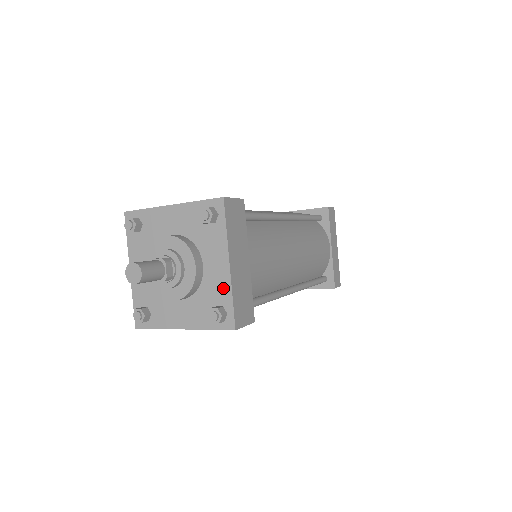
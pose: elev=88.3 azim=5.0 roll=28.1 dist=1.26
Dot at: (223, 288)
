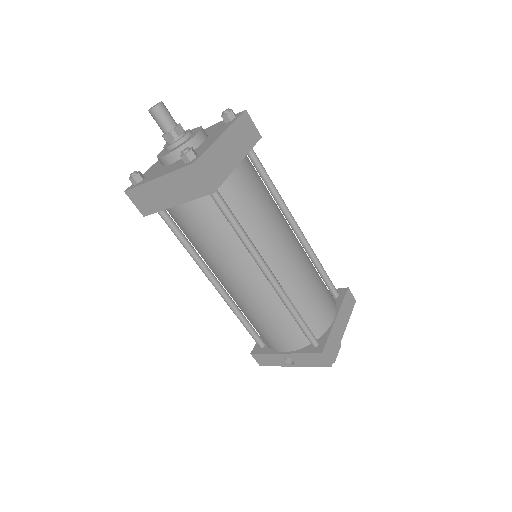
Dot at: (206, 146)
